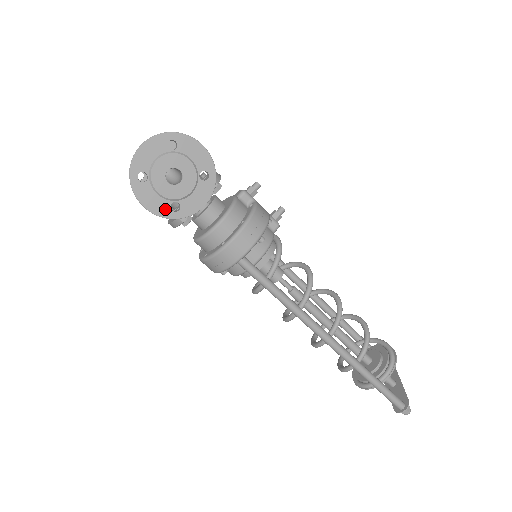
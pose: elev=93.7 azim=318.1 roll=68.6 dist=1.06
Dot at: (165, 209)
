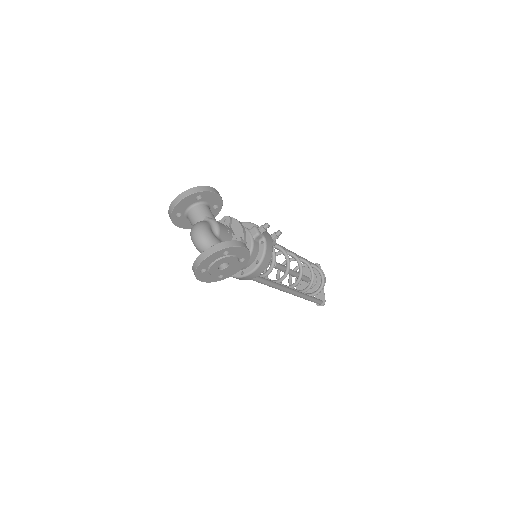
Dot at: (214, 279)
